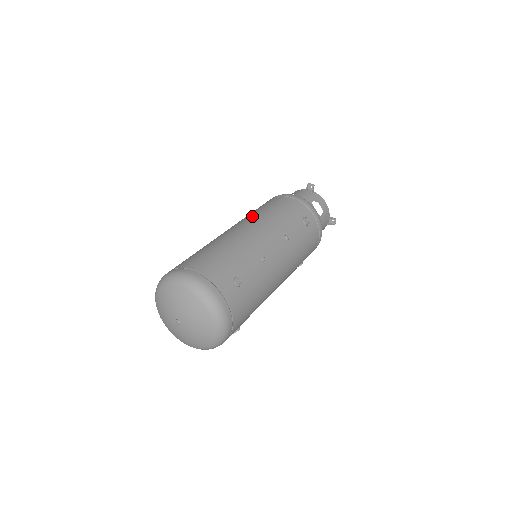
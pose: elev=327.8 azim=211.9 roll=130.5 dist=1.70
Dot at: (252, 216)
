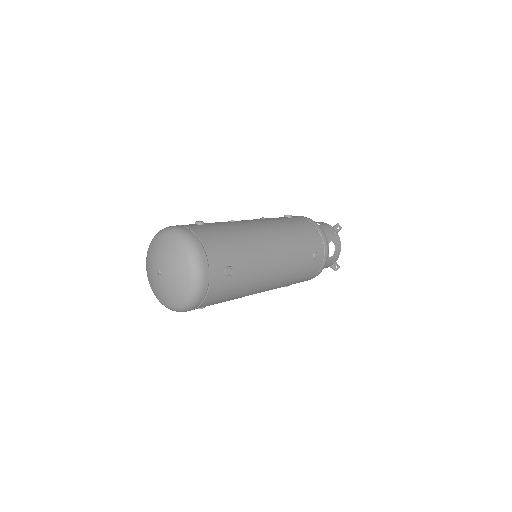
Dot at: occluded
